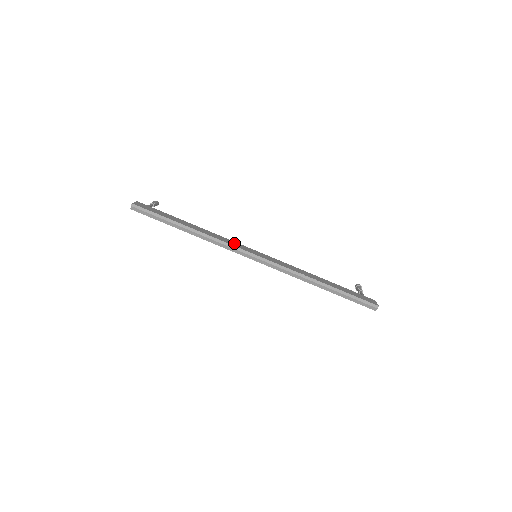
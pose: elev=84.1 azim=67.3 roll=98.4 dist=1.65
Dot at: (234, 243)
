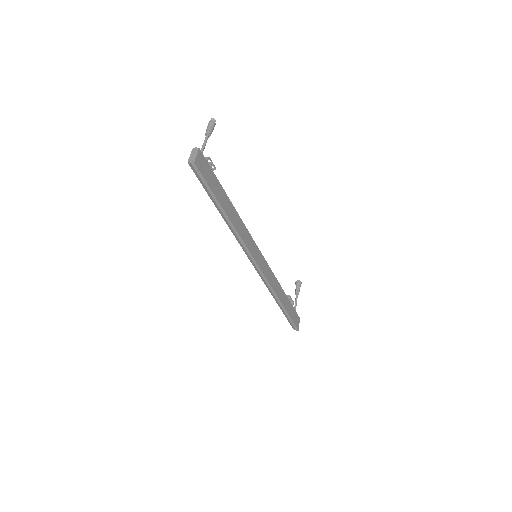
Dot at: (250, 241)
